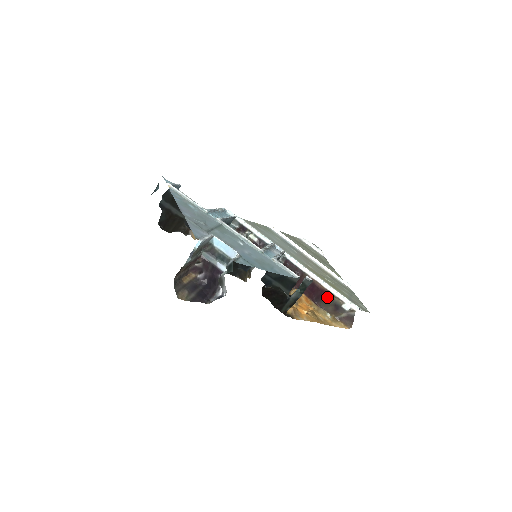
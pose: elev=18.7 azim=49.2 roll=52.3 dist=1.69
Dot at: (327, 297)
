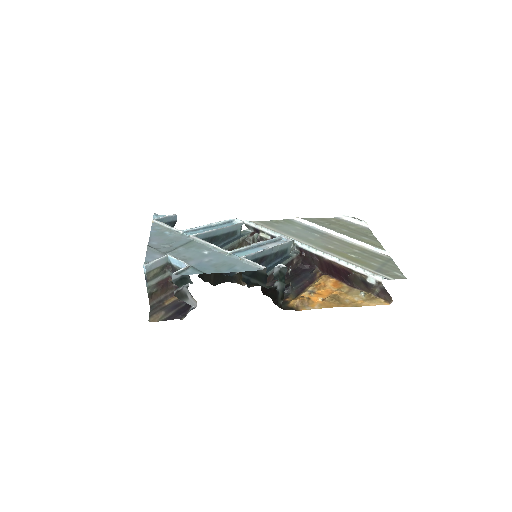
Dot at: (351, 275)
